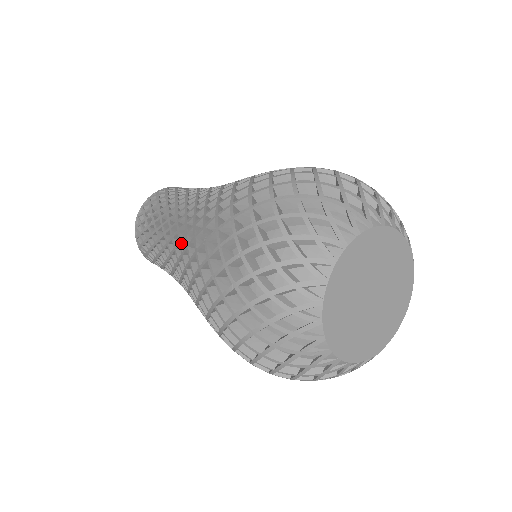
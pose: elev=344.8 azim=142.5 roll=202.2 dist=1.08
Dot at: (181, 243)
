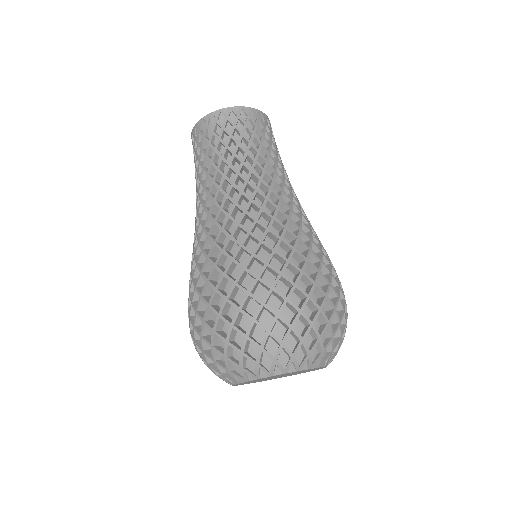
Dot at: occluded
